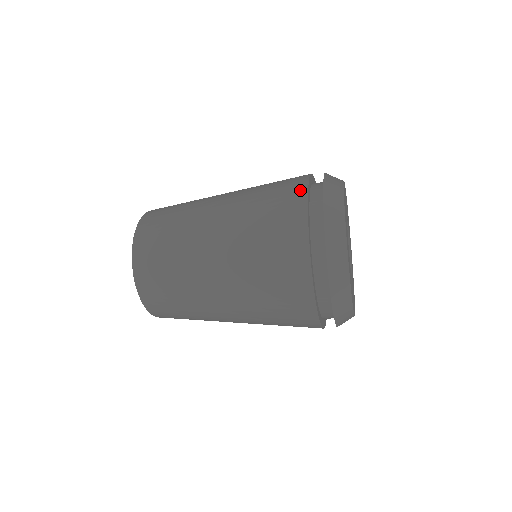
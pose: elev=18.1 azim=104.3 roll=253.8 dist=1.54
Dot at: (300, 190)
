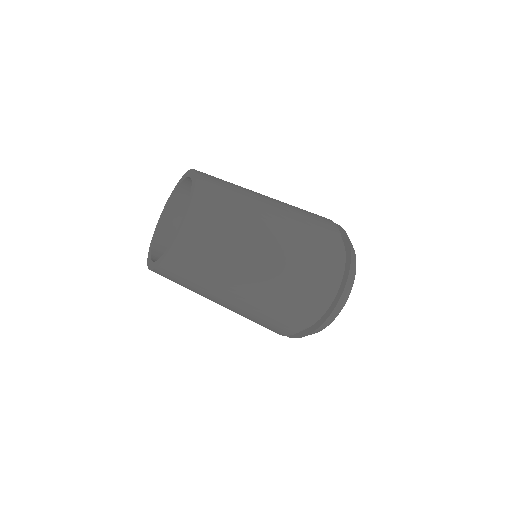
Dot at: occluded
